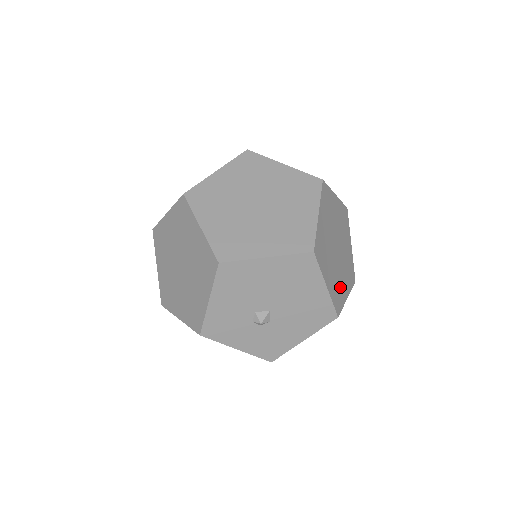
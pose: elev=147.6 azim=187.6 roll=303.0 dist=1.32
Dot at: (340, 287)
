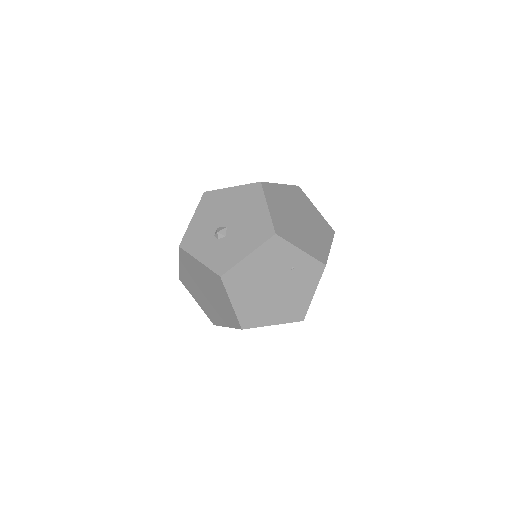
Dot at: (292, 233)
